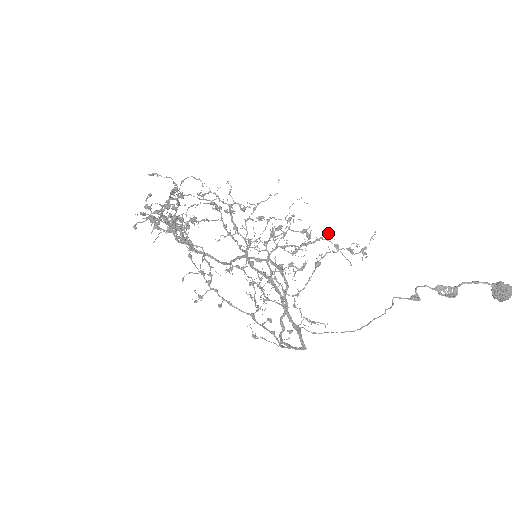
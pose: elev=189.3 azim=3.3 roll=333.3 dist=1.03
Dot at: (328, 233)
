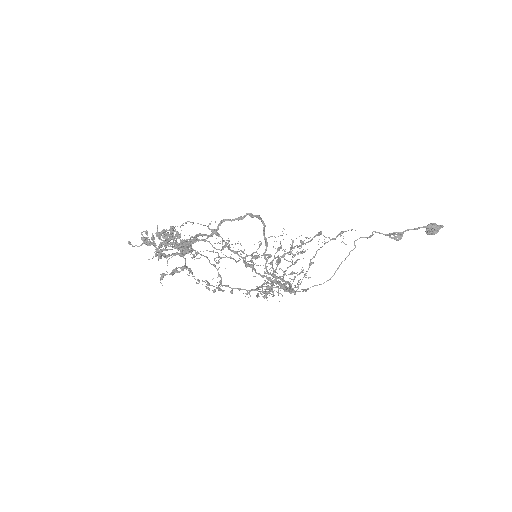
Dot at: (317, 235)
